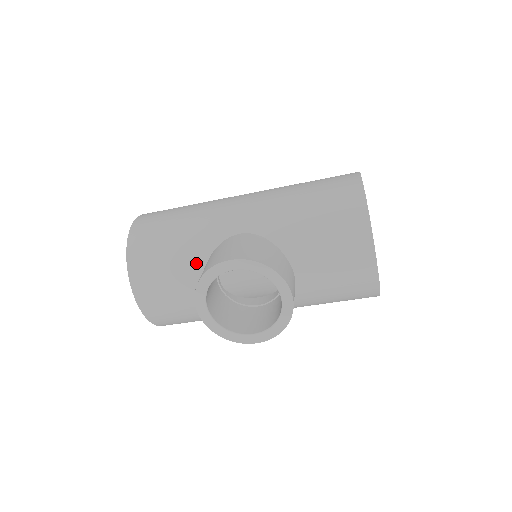
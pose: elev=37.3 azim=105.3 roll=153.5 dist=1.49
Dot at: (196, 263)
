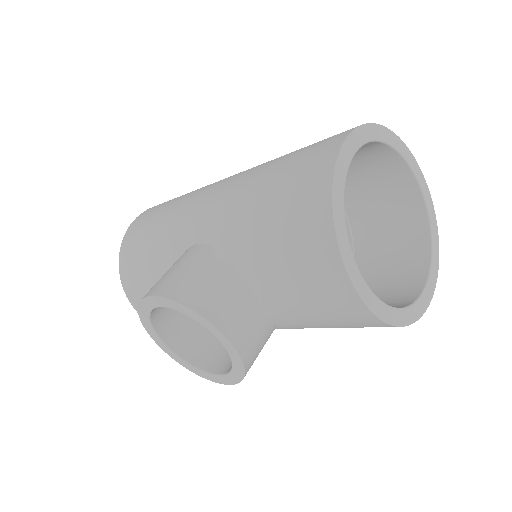
Dot at: occluded
